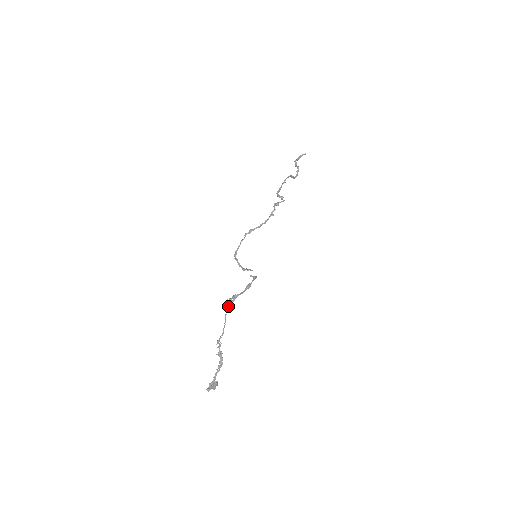
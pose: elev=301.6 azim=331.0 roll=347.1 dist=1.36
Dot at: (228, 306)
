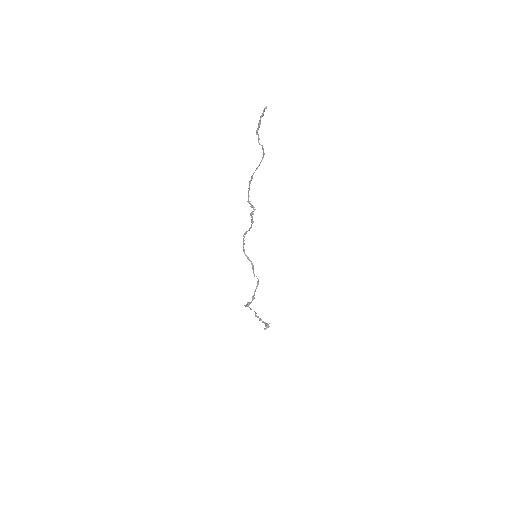
Dot at: occluded
